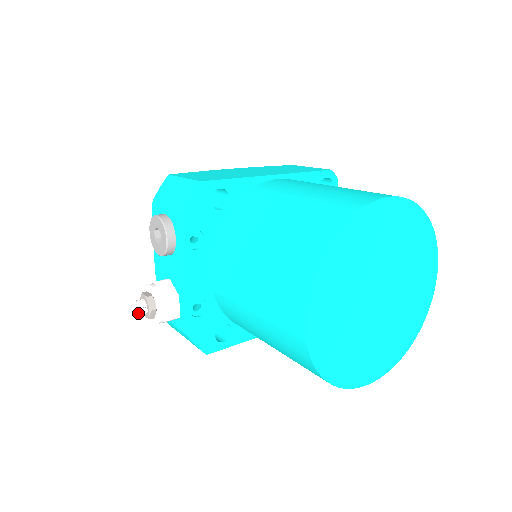
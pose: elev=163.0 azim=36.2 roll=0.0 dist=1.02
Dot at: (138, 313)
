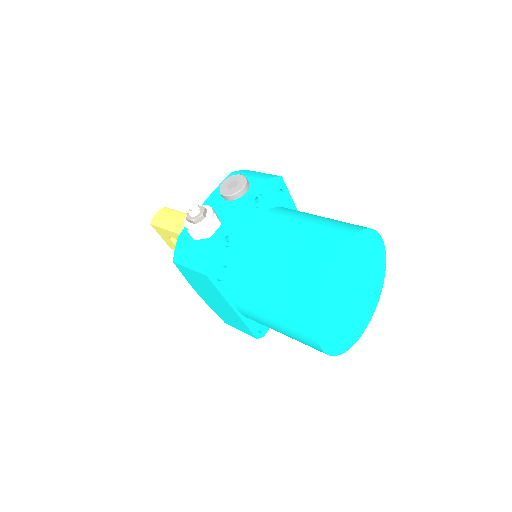
Dot at: (192, 211)
